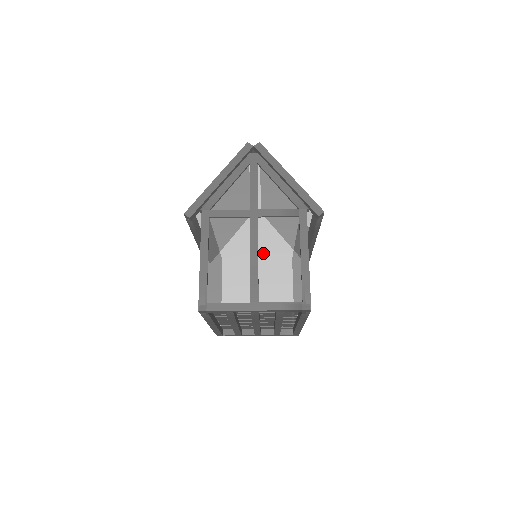
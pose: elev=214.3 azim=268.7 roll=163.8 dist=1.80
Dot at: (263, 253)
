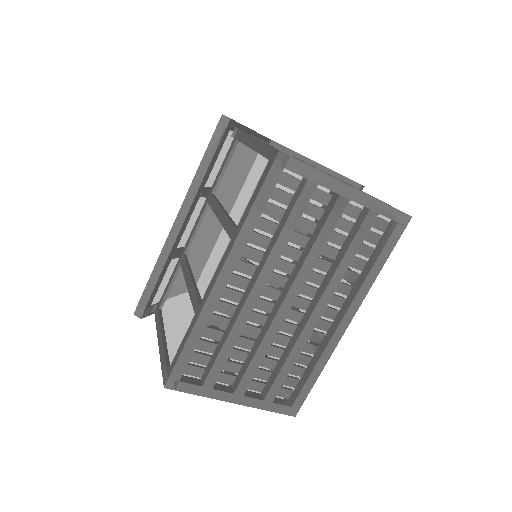
Dot at: occluded
